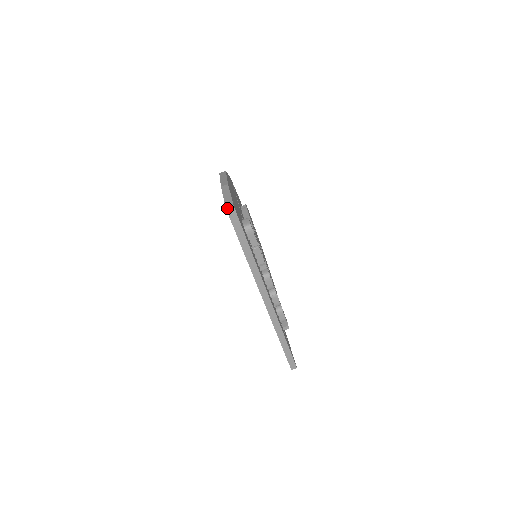
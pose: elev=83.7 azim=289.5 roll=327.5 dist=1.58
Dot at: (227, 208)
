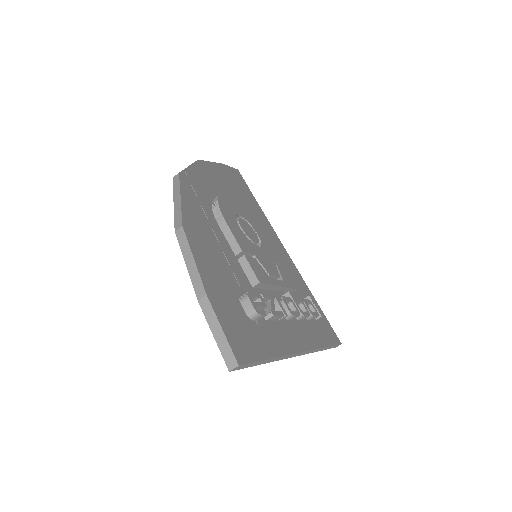
Dot at: (230, 370)
